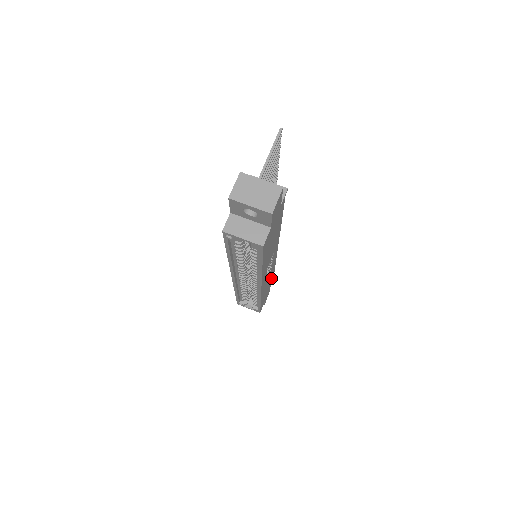
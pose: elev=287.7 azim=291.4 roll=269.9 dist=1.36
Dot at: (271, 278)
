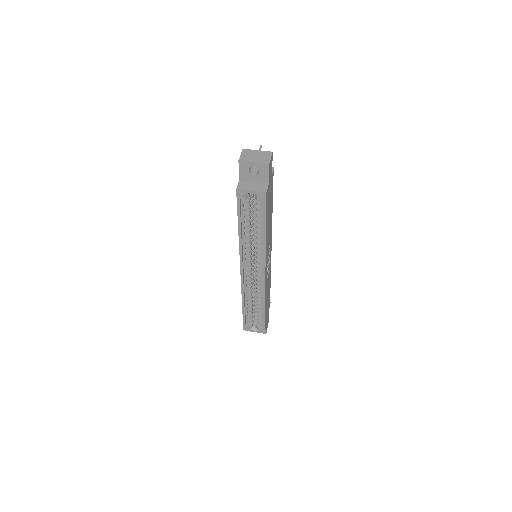
Dot at: (269, 295)
